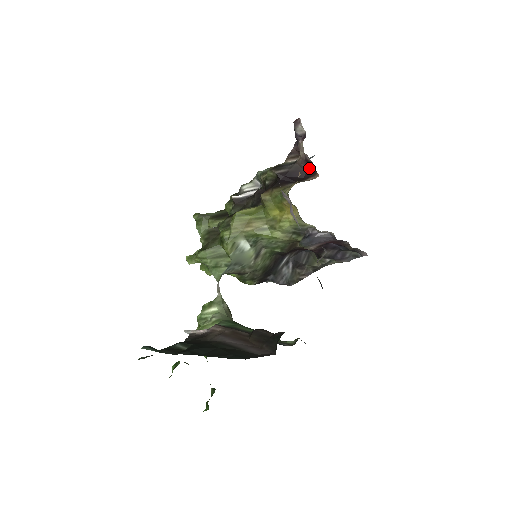
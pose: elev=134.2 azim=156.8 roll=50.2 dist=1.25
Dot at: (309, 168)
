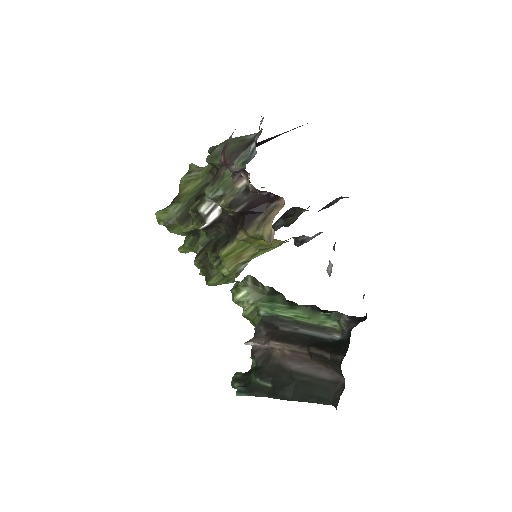
Dot at: (268, 192)
